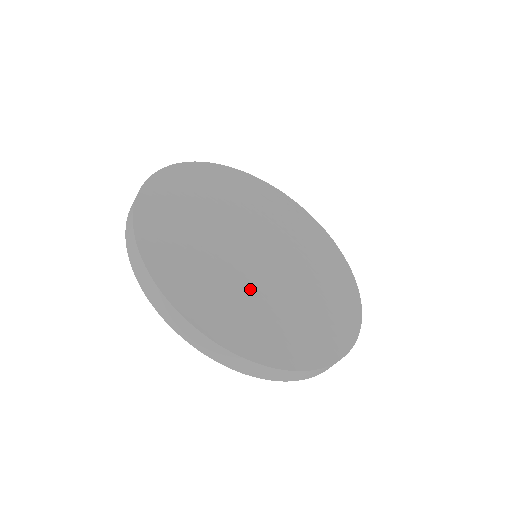
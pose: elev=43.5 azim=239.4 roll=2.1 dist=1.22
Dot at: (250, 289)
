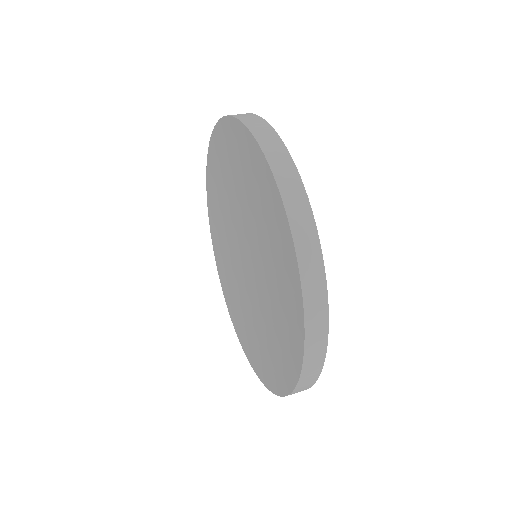
Dot at: occluded
